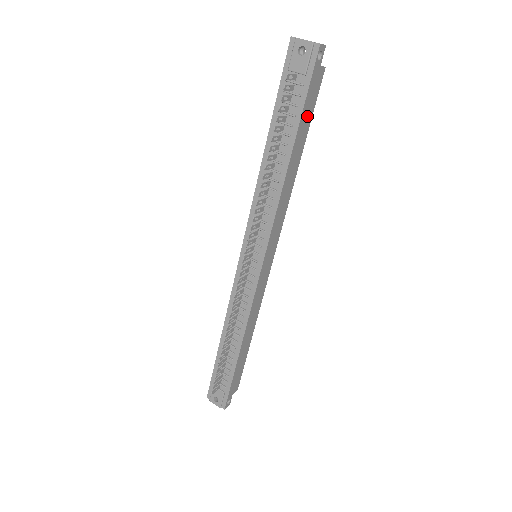
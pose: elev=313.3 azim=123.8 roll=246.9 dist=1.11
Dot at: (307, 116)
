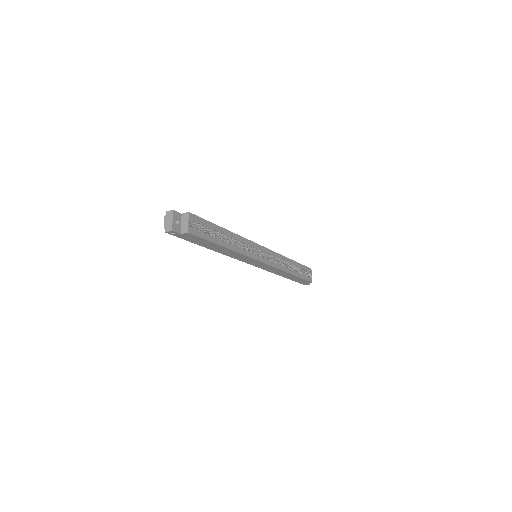
Dot at: (202, 242)
